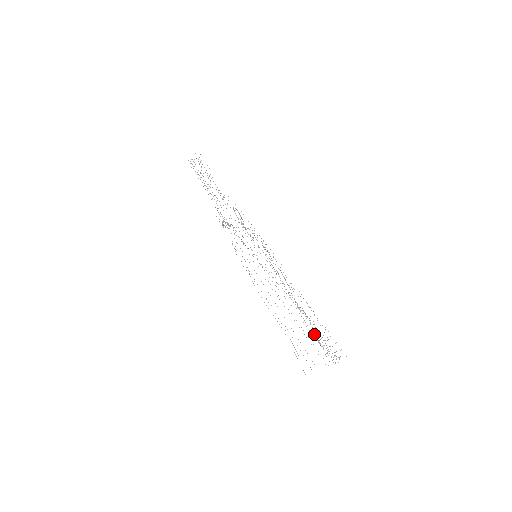
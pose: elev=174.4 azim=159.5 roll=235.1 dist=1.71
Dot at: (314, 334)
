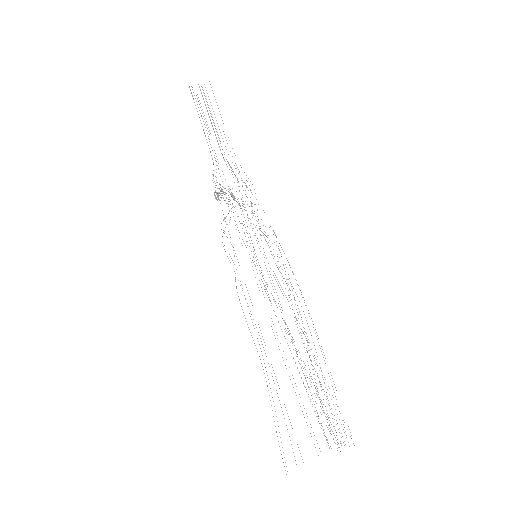
Dot at: occluded
